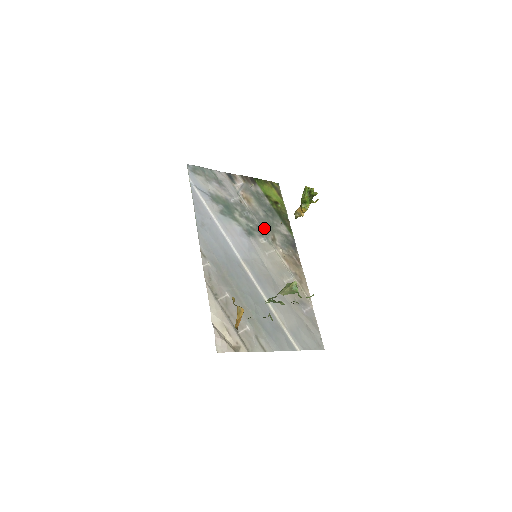
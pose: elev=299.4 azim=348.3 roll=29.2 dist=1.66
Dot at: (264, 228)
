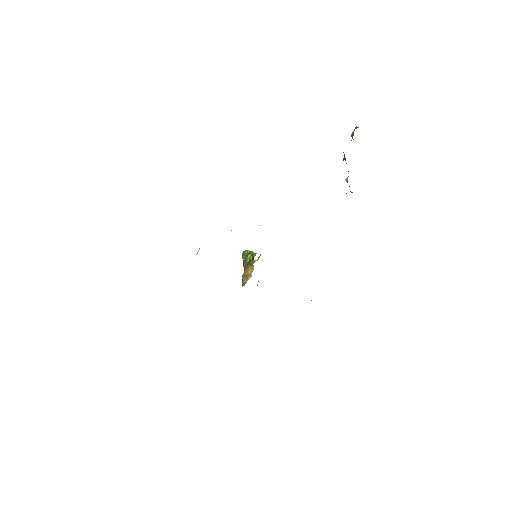
Dot at: occluded
